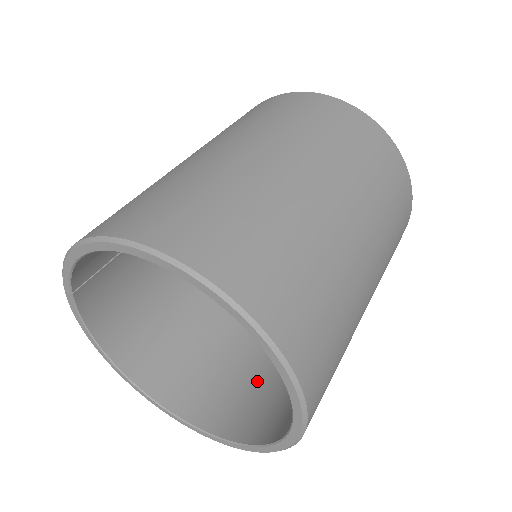
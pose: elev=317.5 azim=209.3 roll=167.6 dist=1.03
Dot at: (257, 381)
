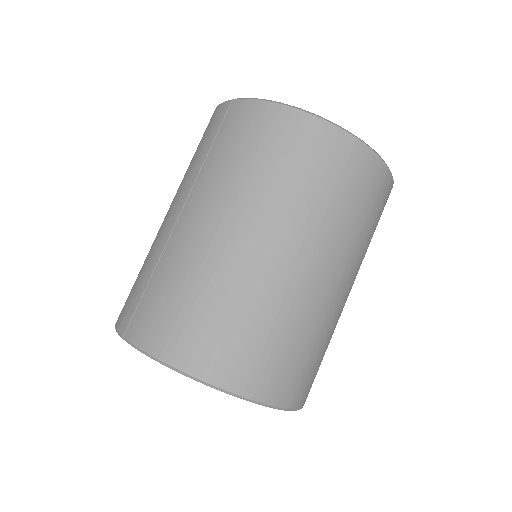
Dot at: occluded
